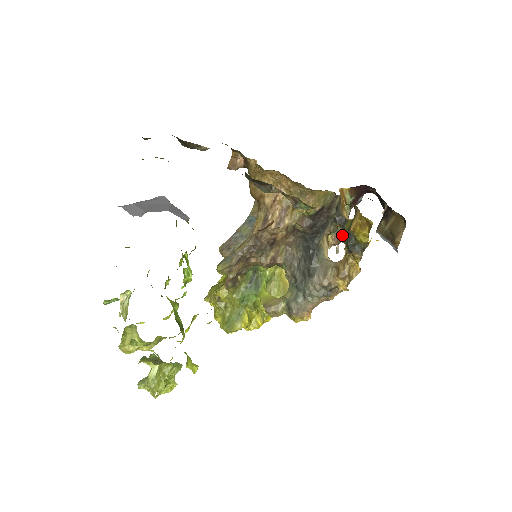
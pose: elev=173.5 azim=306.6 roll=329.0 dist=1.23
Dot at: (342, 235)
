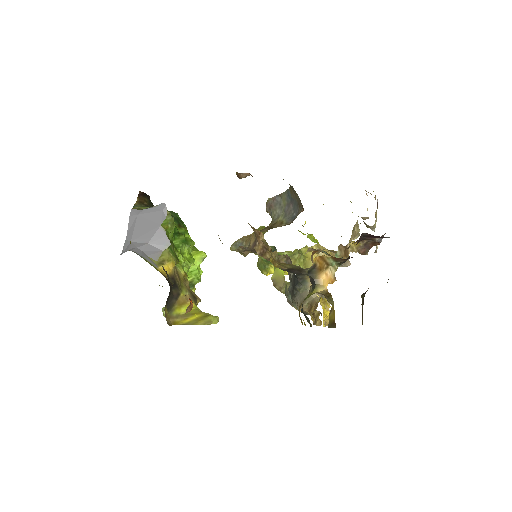
Dot at: occluded
